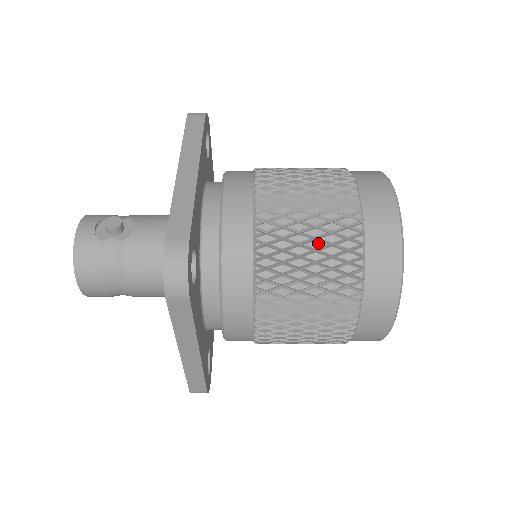
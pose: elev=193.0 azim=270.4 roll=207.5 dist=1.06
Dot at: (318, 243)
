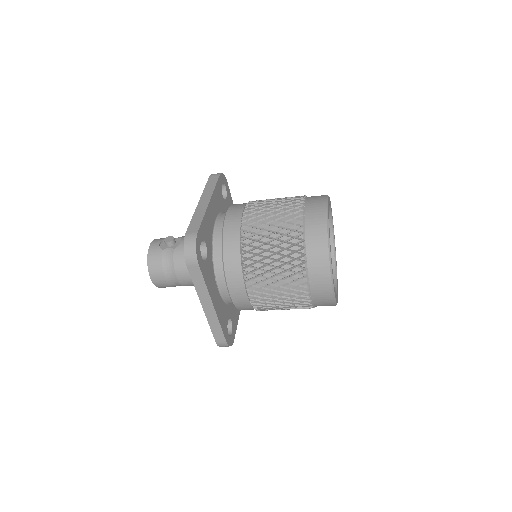
Dot at: (277, 235)
